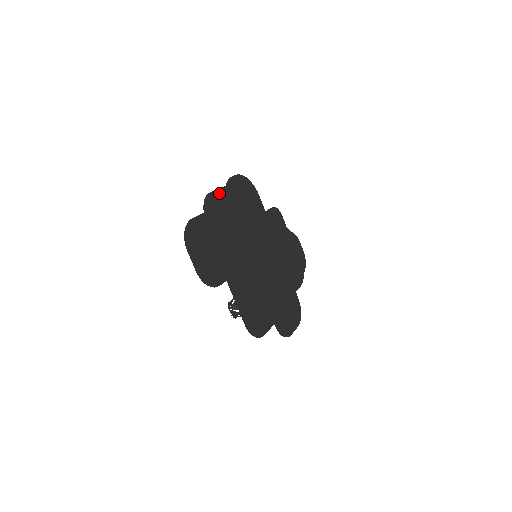
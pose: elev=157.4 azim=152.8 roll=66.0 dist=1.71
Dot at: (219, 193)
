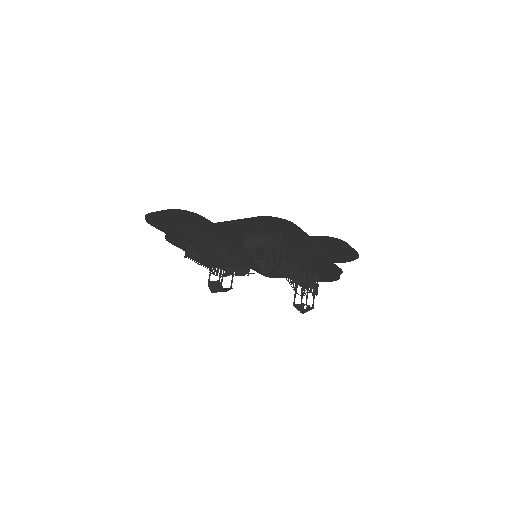
Dot at: (183, 249)
